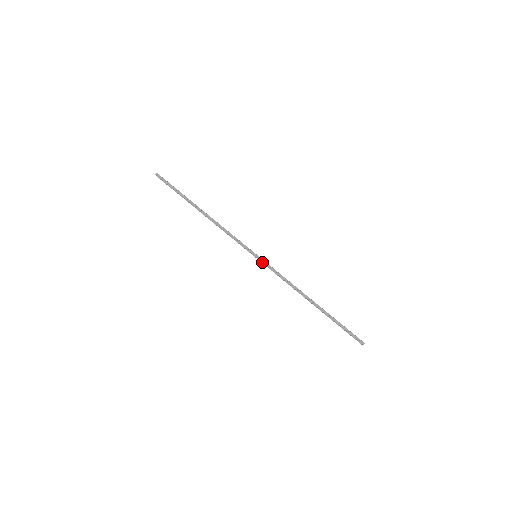
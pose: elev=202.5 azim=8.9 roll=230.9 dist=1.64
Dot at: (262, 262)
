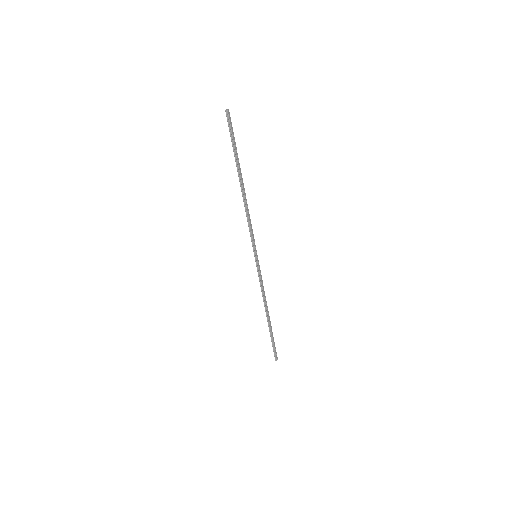
Dot at: (258, 264)
